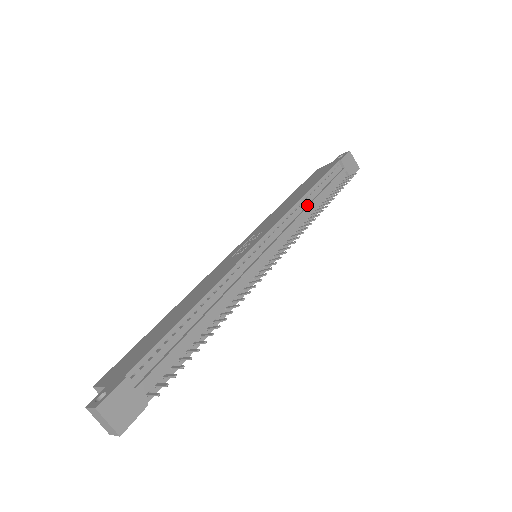
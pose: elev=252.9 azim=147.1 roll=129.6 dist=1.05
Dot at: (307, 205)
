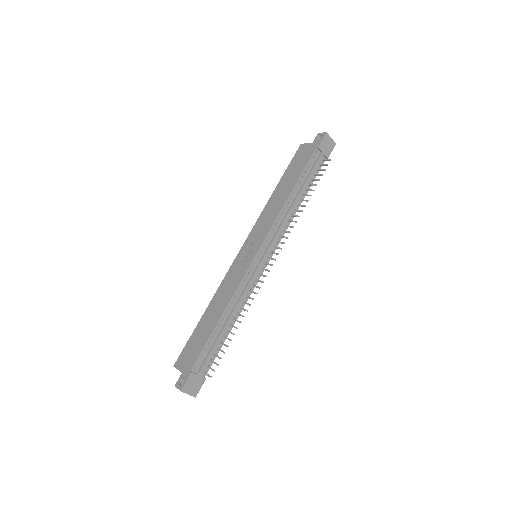
Dot at: (291, 205)
